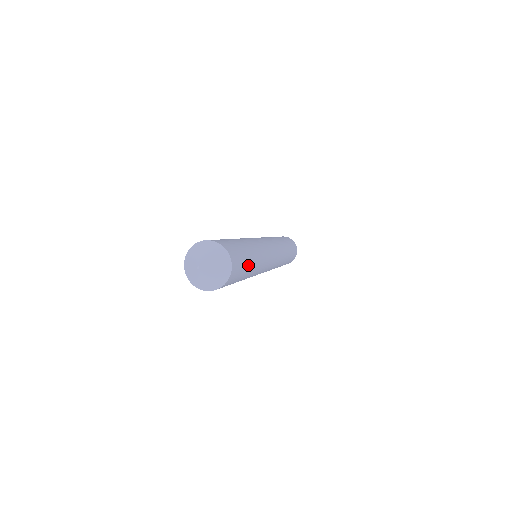
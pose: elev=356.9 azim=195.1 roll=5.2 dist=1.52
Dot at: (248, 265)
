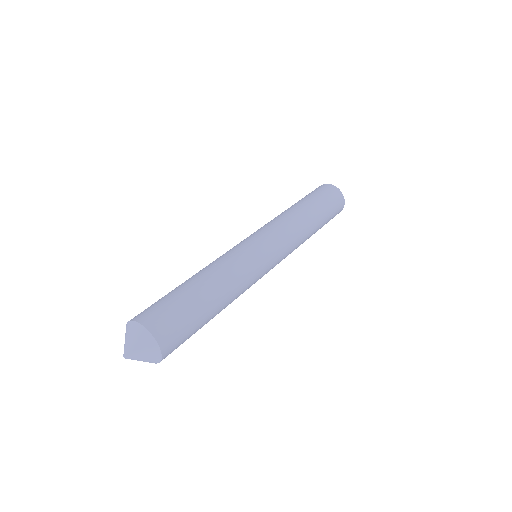
Dot at: occluded
